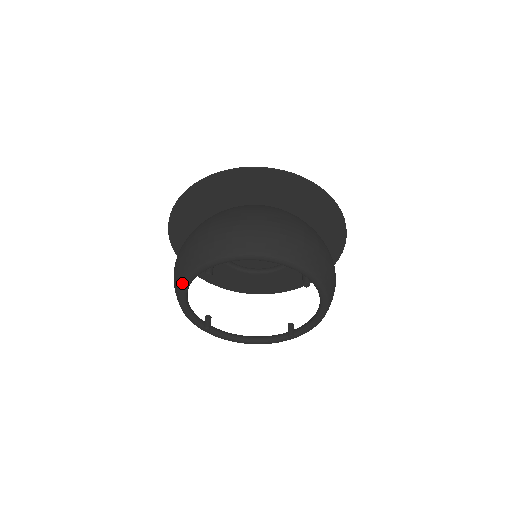
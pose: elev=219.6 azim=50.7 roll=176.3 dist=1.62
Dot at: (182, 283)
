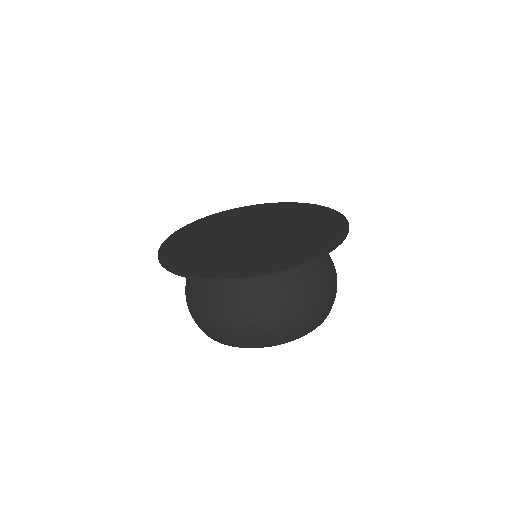
Dot at: occluded
